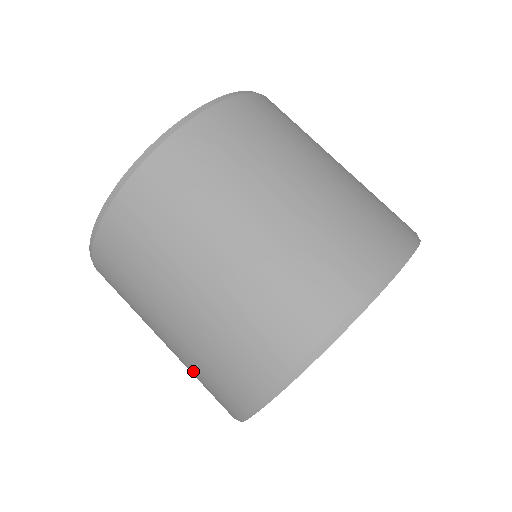
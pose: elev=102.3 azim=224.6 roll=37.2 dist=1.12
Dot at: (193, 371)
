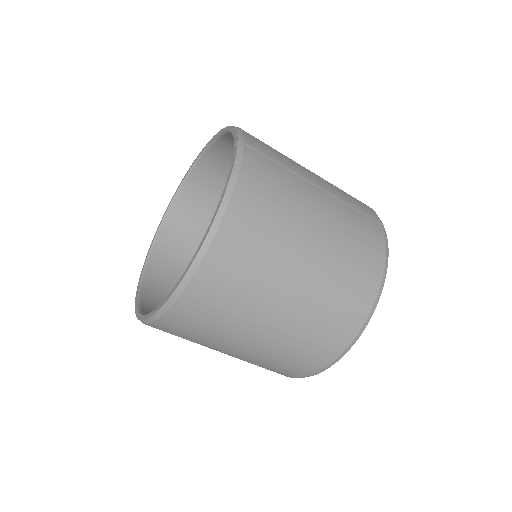
Dot at: occluded
